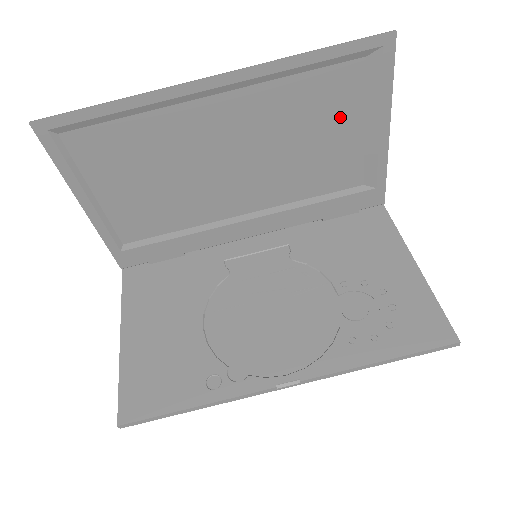
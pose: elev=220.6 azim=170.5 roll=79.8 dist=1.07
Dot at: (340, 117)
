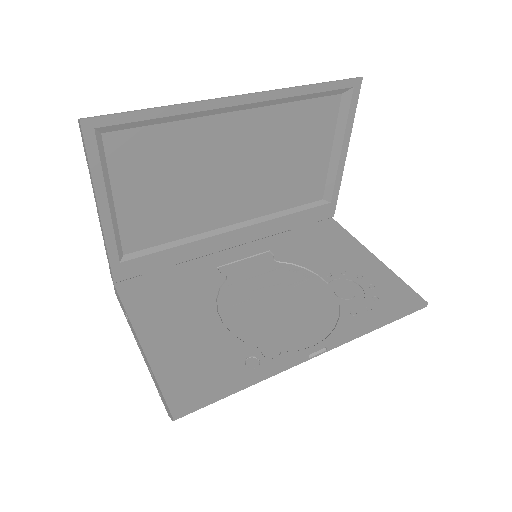
Dot at: (318, 140)
